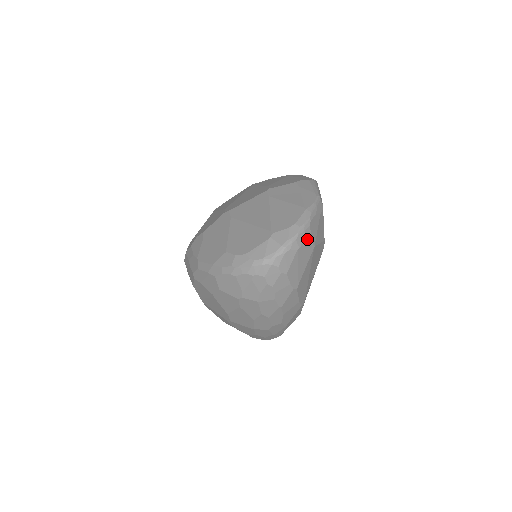
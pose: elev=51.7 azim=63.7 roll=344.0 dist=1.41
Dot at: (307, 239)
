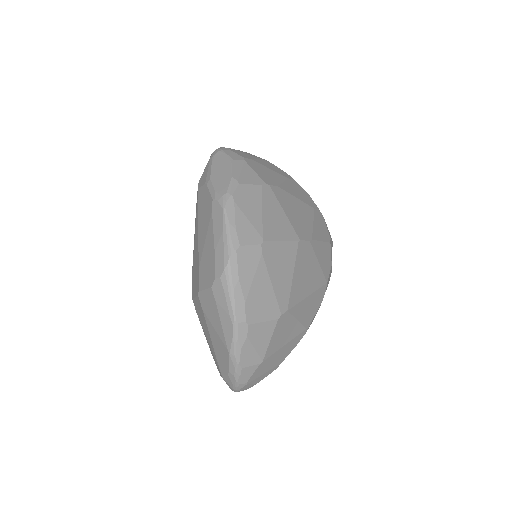
Dot at: (249, 372)
